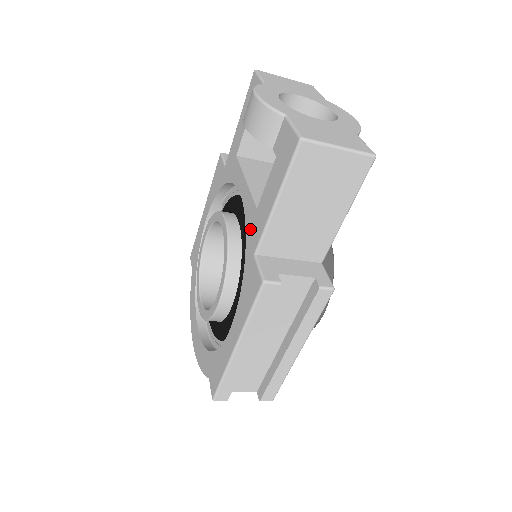
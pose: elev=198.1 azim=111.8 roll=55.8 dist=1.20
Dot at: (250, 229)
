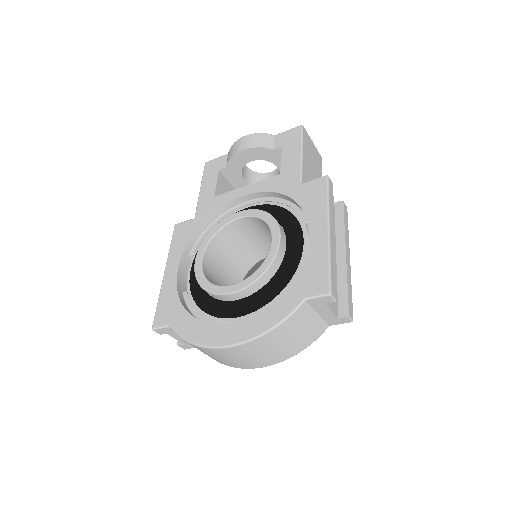
Dot at: (281, 185)
